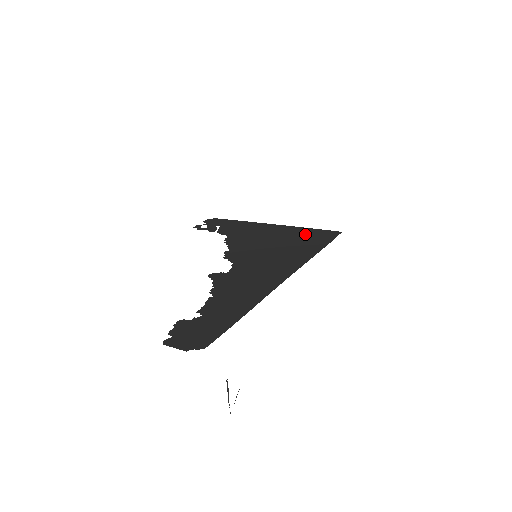
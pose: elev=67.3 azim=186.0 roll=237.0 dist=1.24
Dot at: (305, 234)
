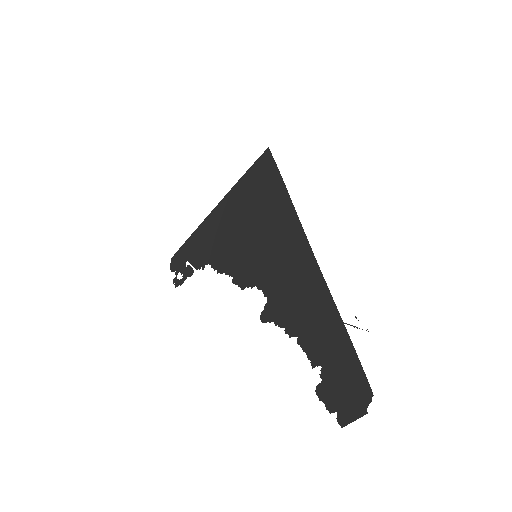
Dot at: (250, 187)
